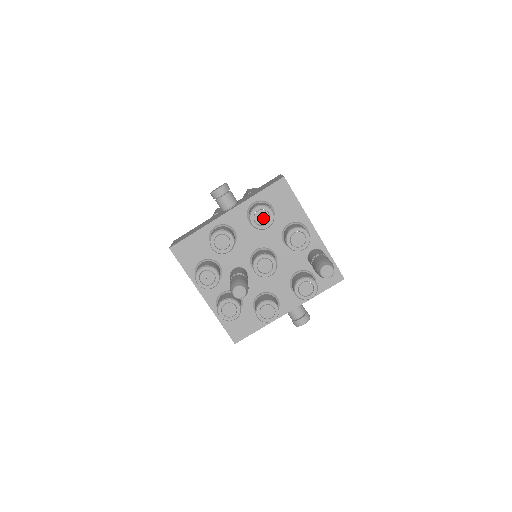
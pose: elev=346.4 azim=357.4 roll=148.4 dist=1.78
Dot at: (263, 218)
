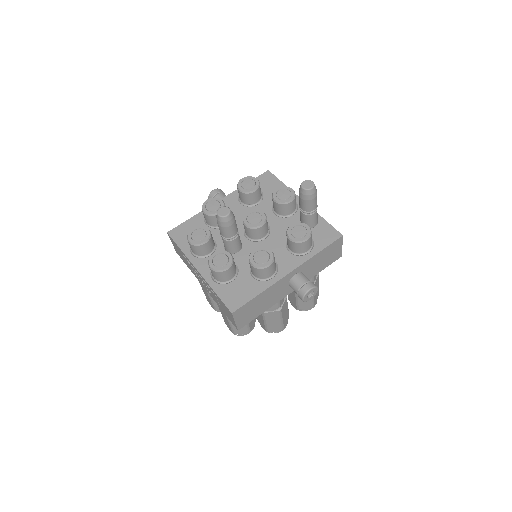
Dot at: (249, 184)
